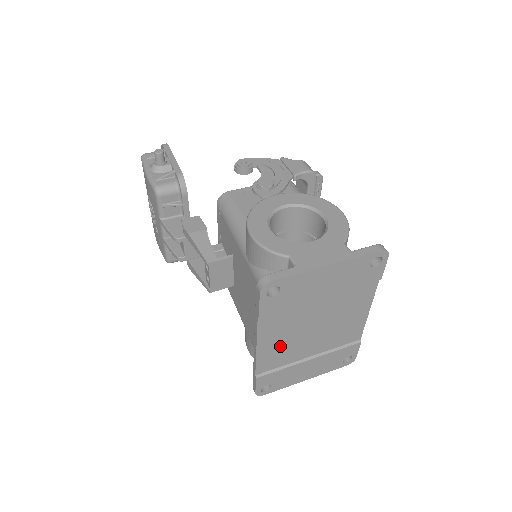
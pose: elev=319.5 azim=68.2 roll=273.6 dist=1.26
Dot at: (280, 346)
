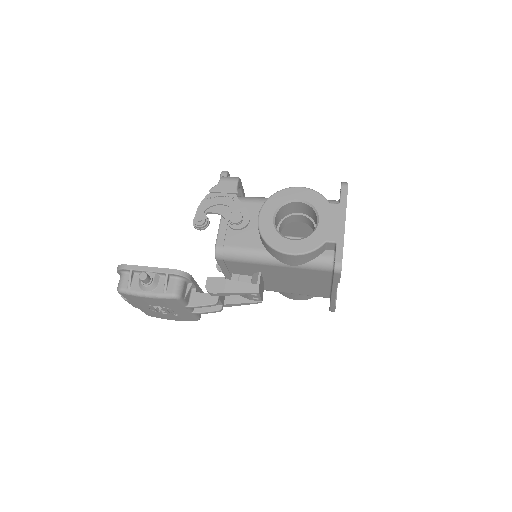
Dot at: occluded
